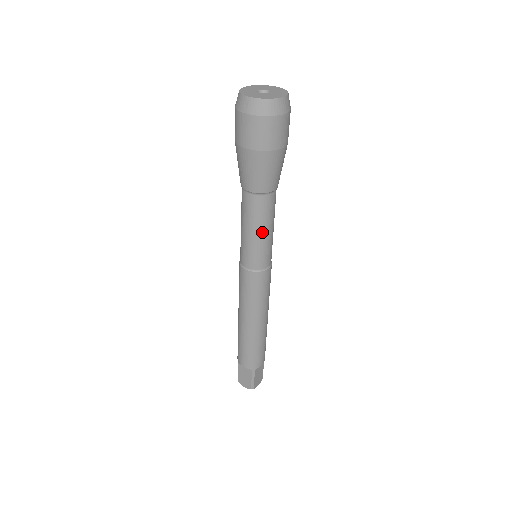
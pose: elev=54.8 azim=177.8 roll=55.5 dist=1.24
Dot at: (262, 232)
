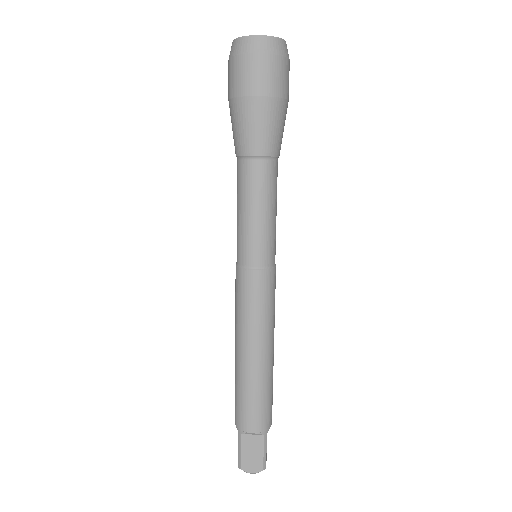
Dot at: (243, 211)
